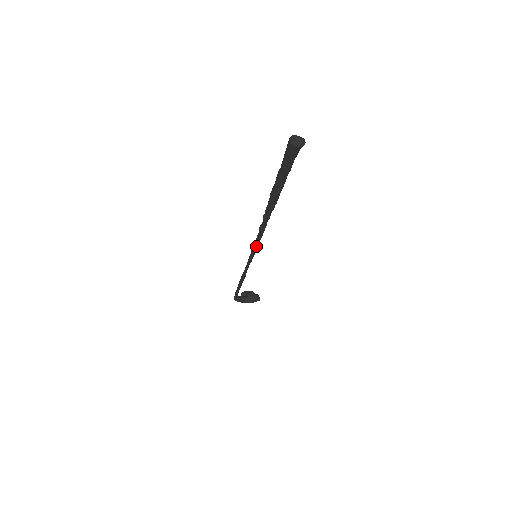
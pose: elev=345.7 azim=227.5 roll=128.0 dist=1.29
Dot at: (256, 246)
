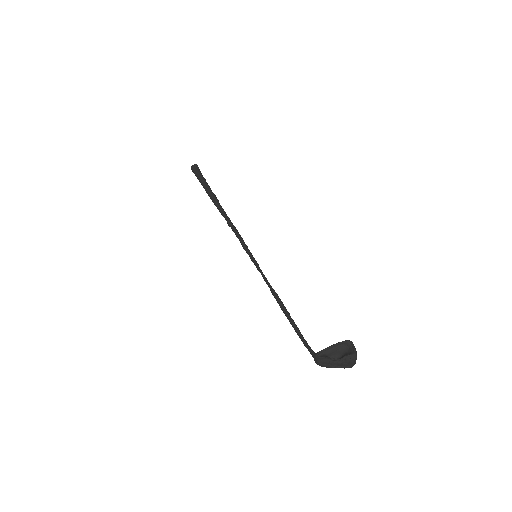
Dot at: (241, 241)
